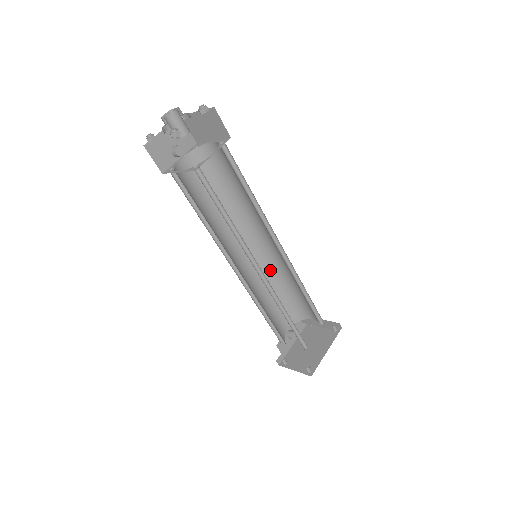
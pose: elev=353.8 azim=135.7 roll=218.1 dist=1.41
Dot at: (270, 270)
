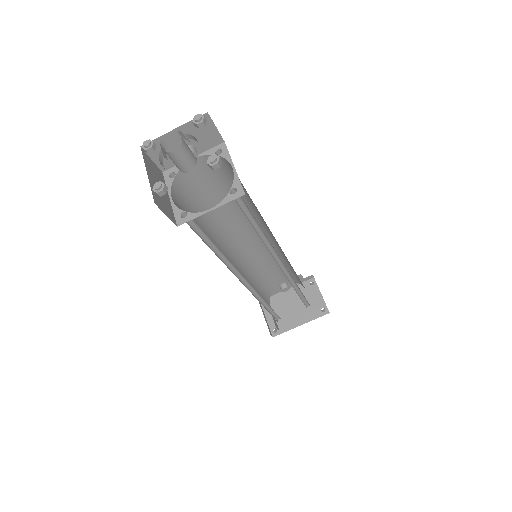
Dot at: (279, 252)
